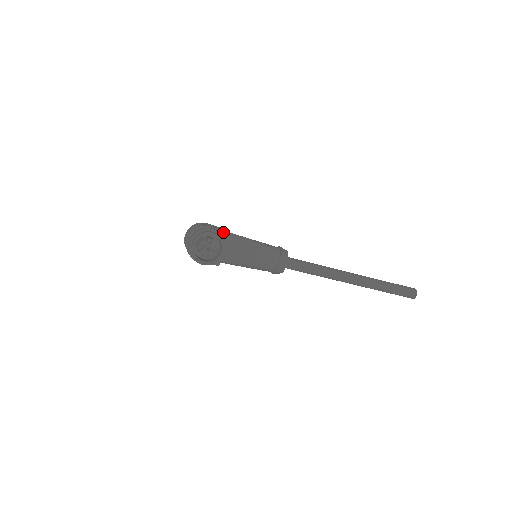
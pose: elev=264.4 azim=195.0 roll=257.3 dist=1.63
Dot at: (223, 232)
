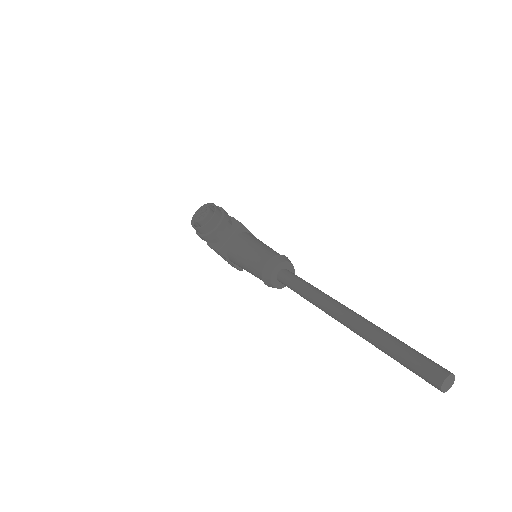
Dot at: (238, 223)
